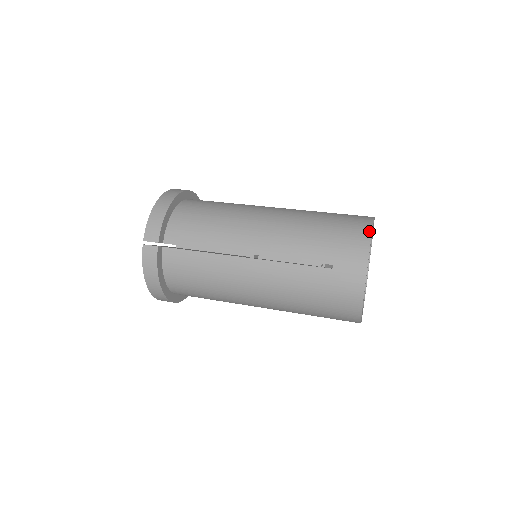
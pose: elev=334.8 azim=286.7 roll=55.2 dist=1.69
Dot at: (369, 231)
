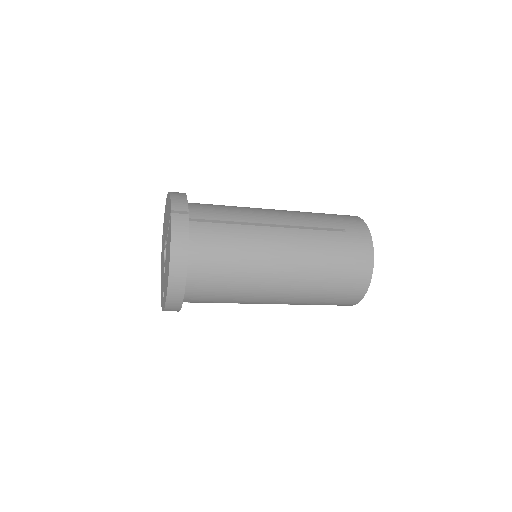
Dot at: (354, 216)
